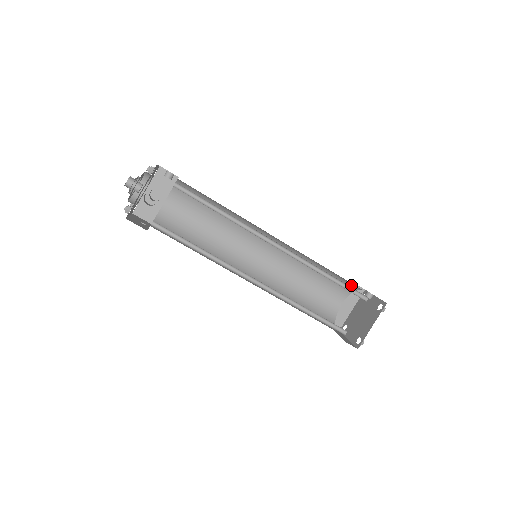
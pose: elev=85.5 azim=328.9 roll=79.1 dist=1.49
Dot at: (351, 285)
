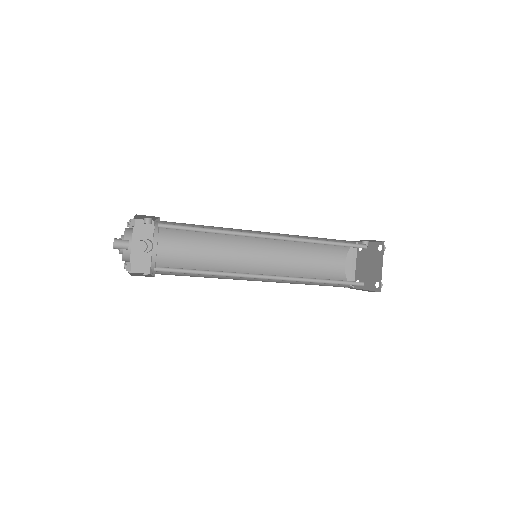
Dot at: occluded
